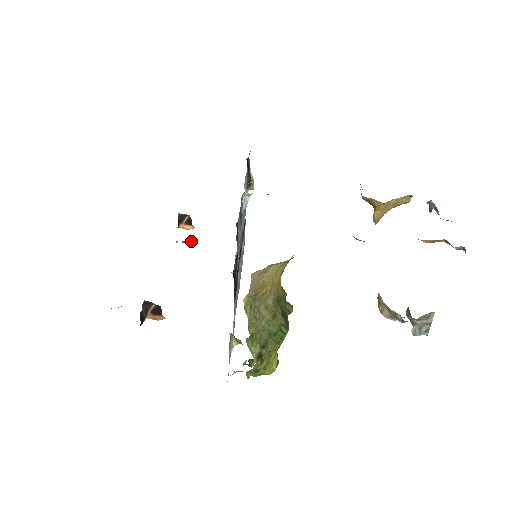
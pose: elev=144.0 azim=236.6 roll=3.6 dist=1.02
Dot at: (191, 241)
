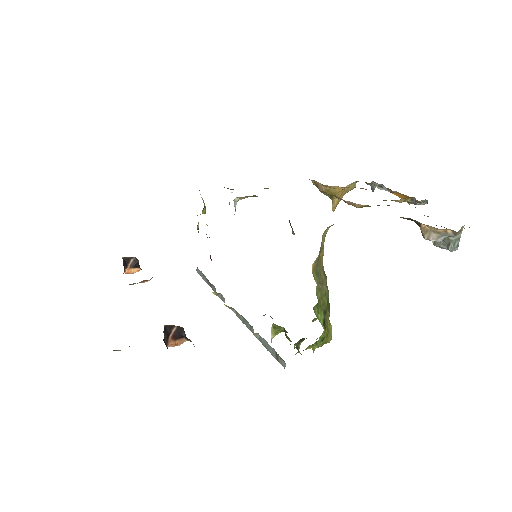
Dot at: occluded
